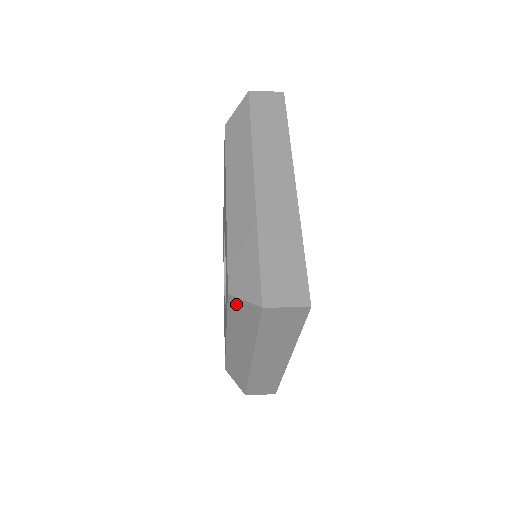
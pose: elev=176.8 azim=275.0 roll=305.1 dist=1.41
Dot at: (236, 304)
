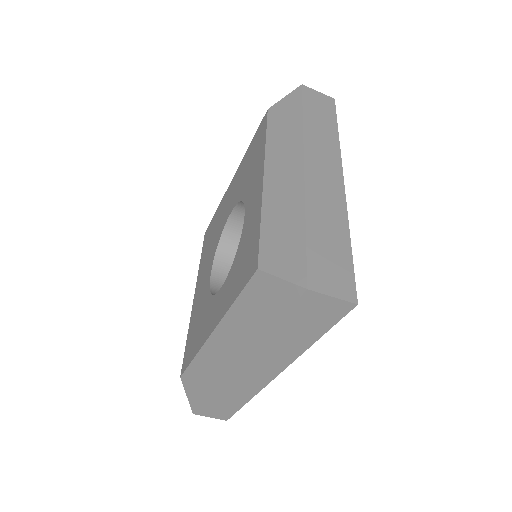
Dot at: (277, 109)
